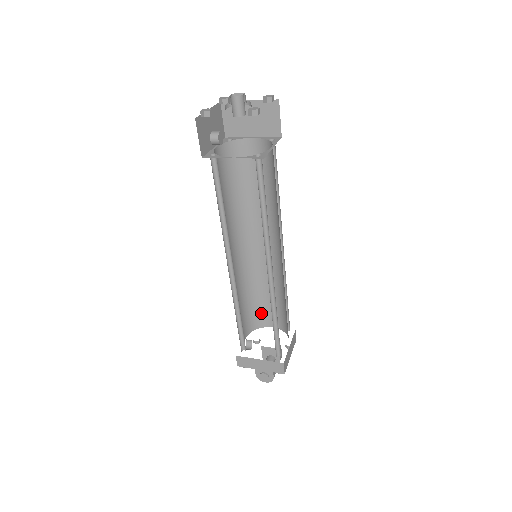
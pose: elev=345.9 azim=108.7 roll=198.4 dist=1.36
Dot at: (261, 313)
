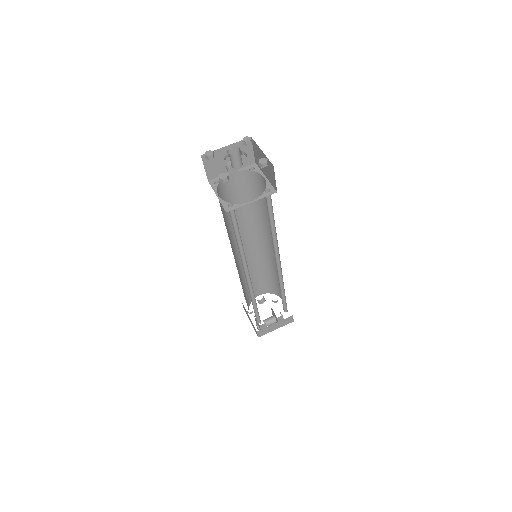
Dot at: (277, 287)
